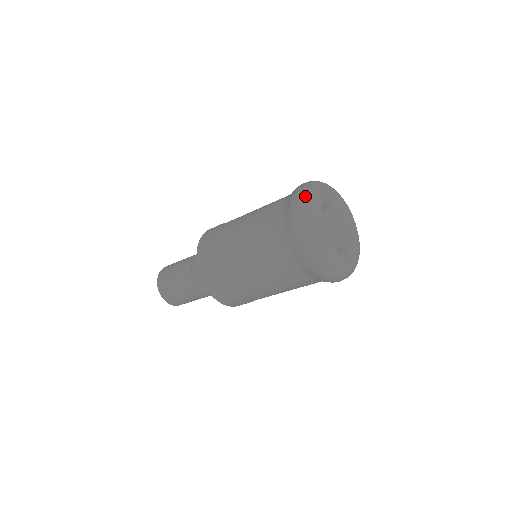
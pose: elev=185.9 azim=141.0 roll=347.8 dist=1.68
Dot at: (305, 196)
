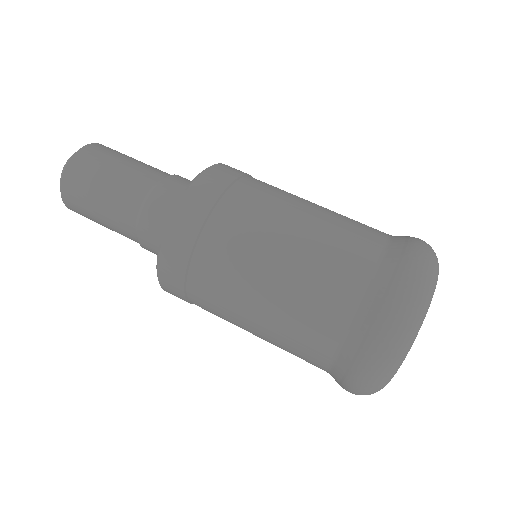
Dot at: (393, 359)
